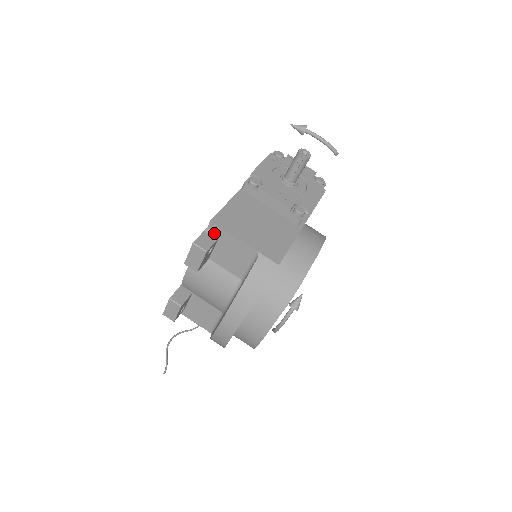
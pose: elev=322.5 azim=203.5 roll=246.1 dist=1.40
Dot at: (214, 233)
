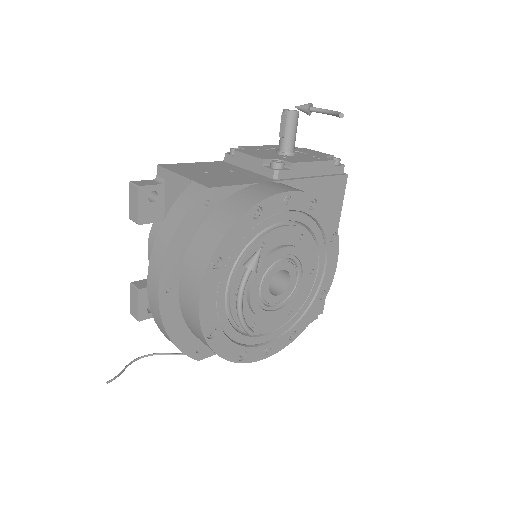
Dot at: (161, 179)
